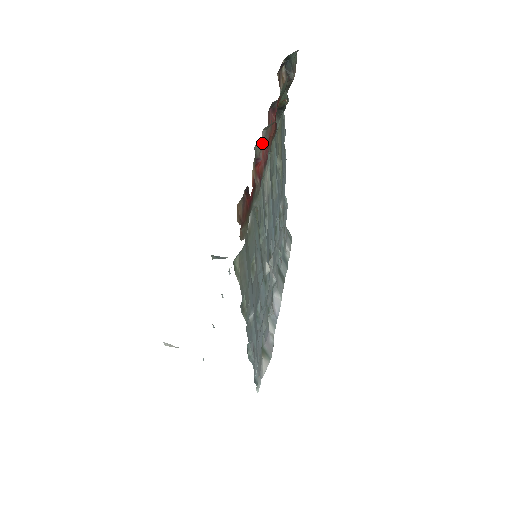
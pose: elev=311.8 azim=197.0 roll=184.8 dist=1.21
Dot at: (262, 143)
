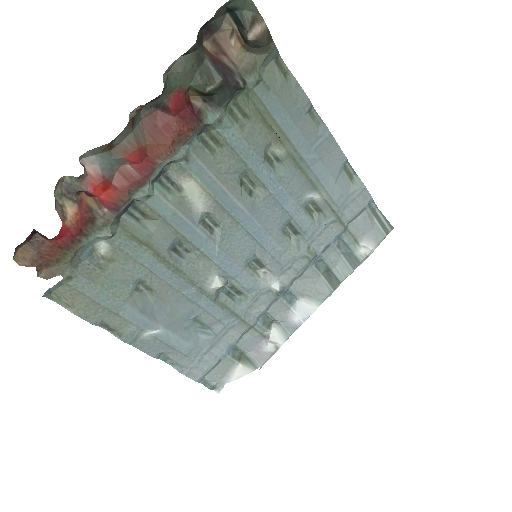
Dot at: (74, 177)
